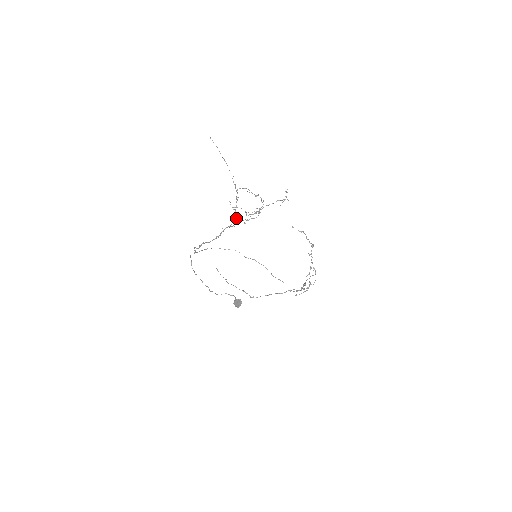
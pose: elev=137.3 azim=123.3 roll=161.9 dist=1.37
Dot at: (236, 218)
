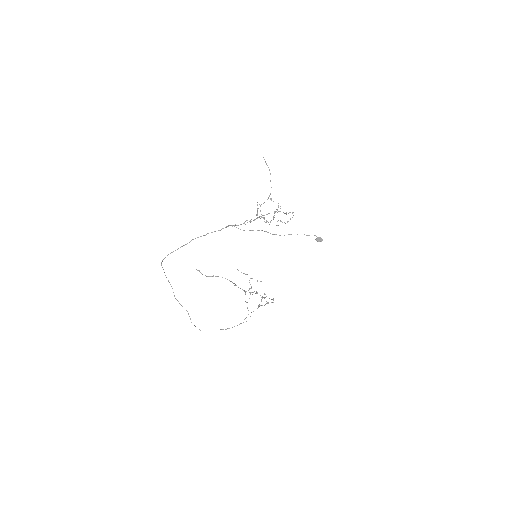
Dot at: occluded
